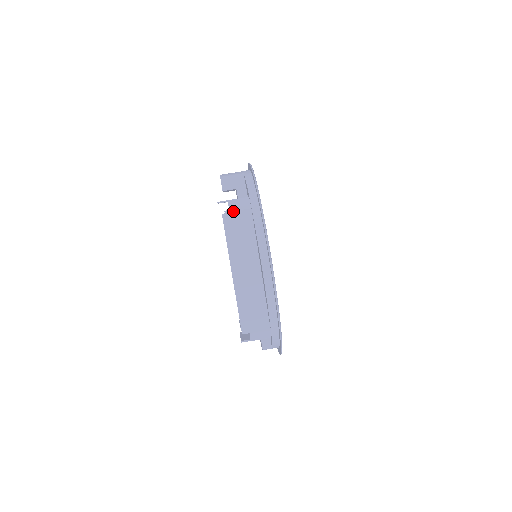
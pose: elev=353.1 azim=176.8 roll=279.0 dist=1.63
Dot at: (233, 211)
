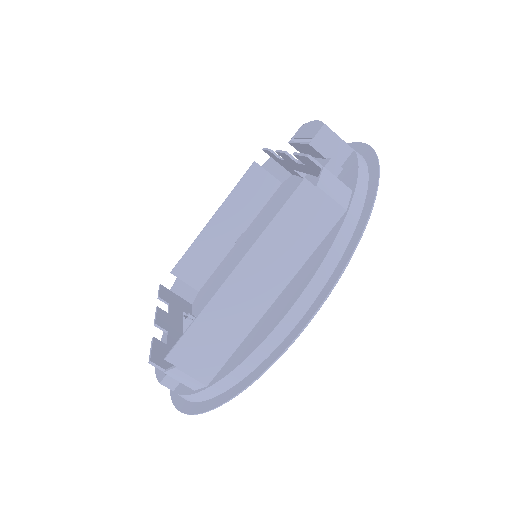
Dot at: (322, 189)
